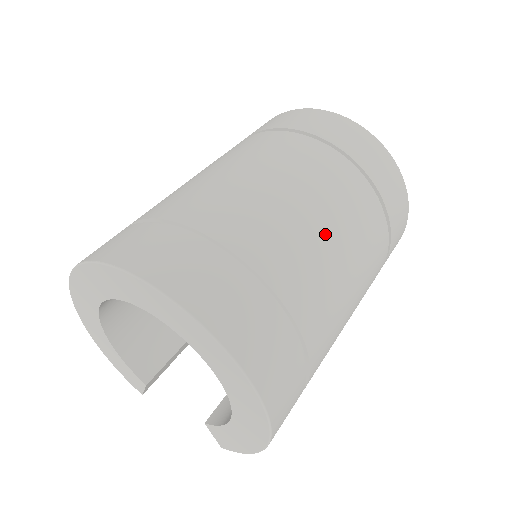
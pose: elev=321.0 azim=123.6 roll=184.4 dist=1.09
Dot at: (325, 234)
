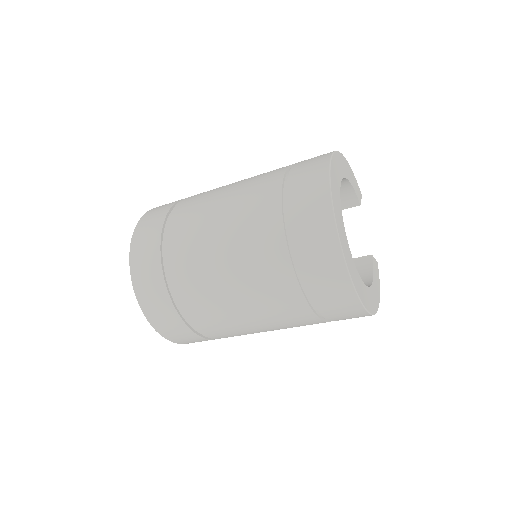
Dot at: (246, 320)
